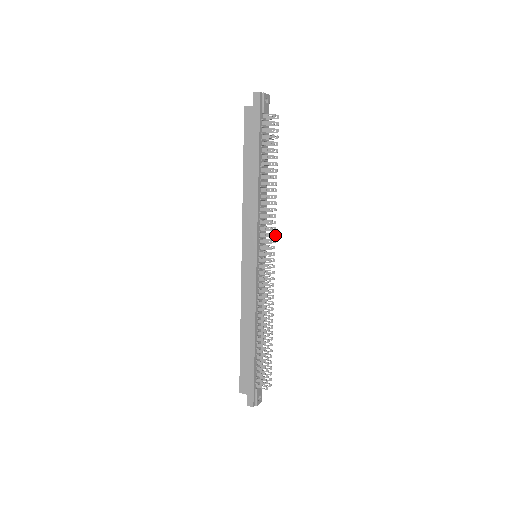
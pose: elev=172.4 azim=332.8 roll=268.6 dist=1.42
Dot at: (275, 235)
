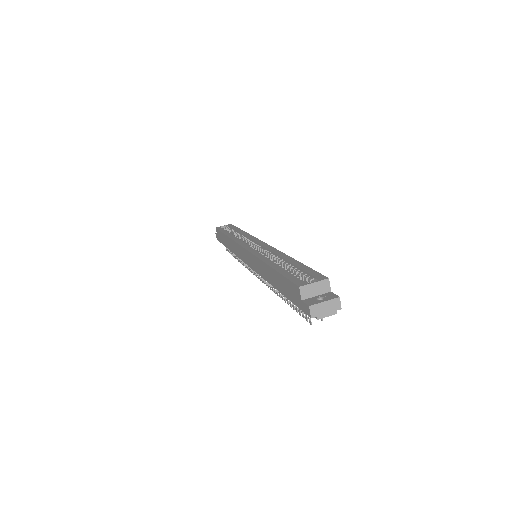
Dot at: occluded
